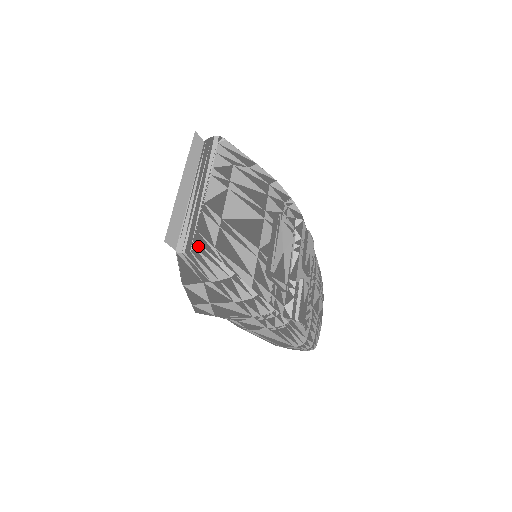
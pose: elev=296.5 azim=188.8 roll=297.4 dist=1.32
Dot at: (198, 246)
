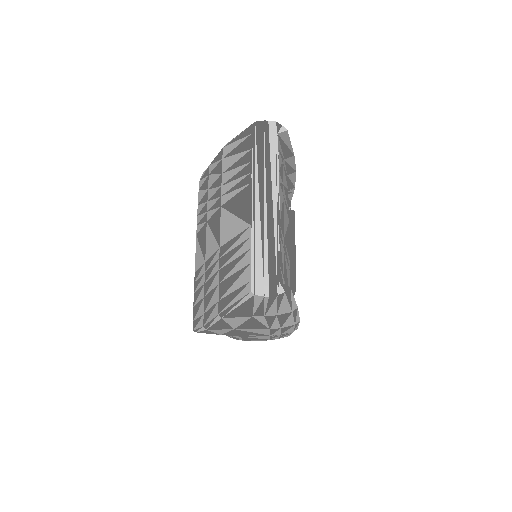
Dot at: (288, 289)
